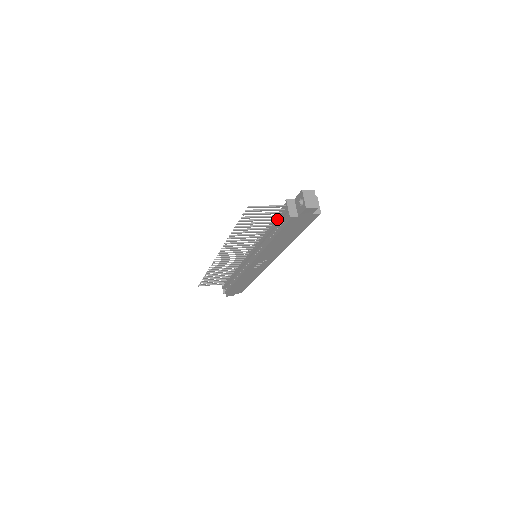
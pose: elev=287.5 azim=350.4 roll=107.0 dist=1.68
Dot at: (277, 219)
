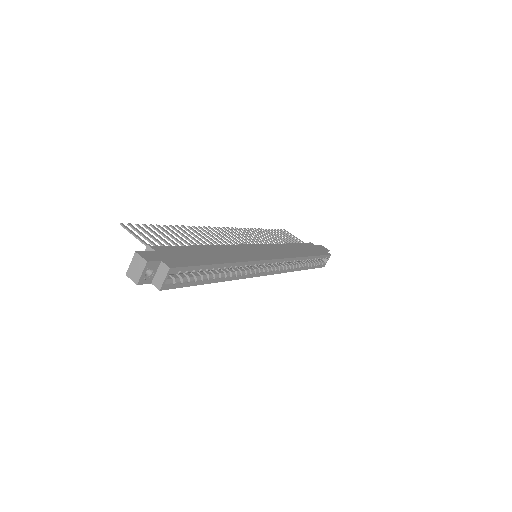
Dot at: occluded
